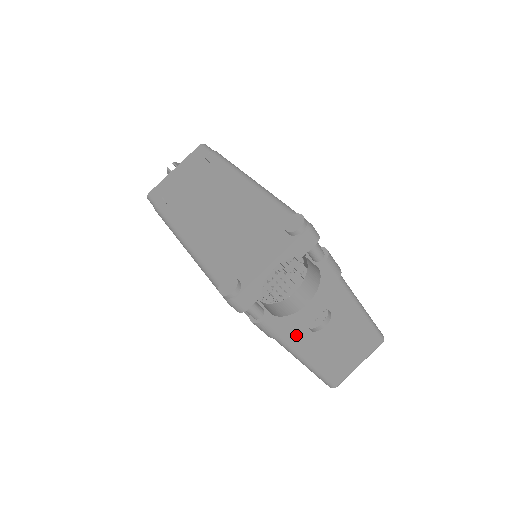
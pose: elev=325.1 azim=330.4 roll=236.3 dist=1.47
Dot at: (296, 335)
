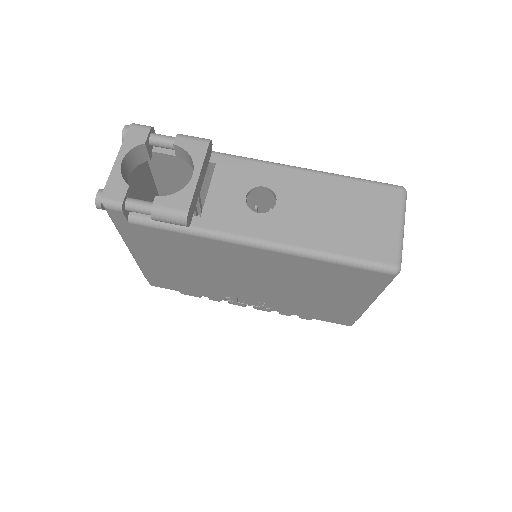
Dot at: (243, 224)
